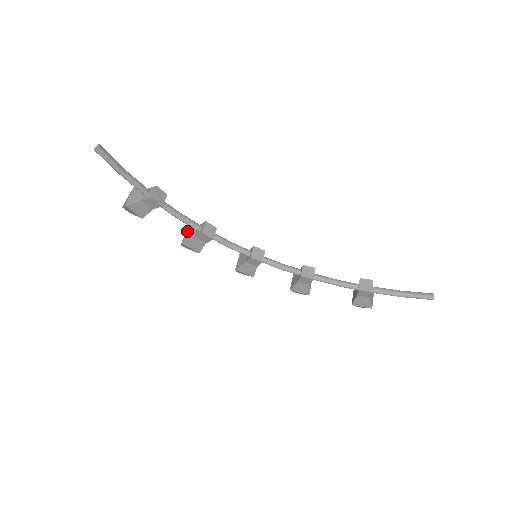
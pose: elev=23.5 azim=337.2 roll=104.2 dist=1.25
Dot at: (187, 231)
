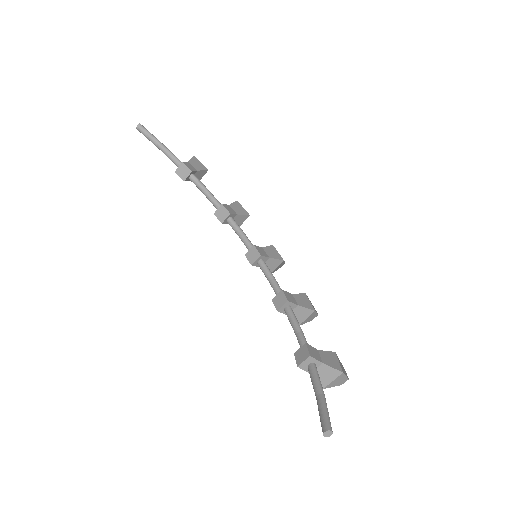
Dot at: occluded
